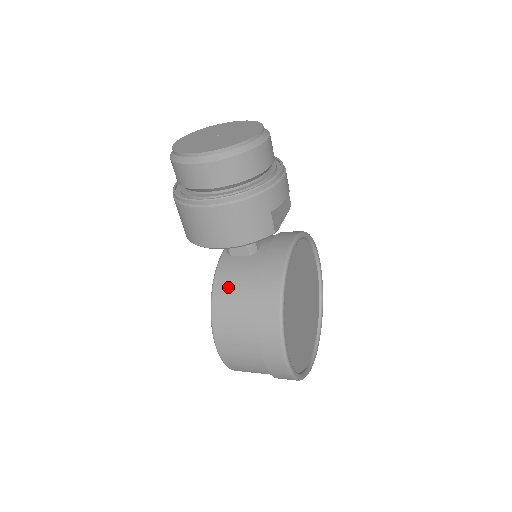
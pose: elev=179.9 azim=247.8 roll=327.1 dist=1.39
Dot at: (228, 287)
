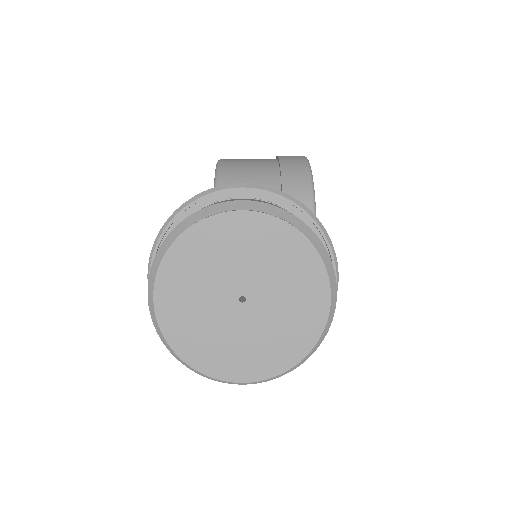
Dot at: occluded
